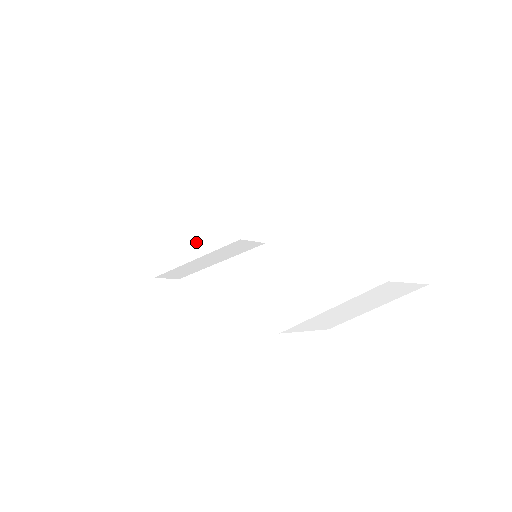
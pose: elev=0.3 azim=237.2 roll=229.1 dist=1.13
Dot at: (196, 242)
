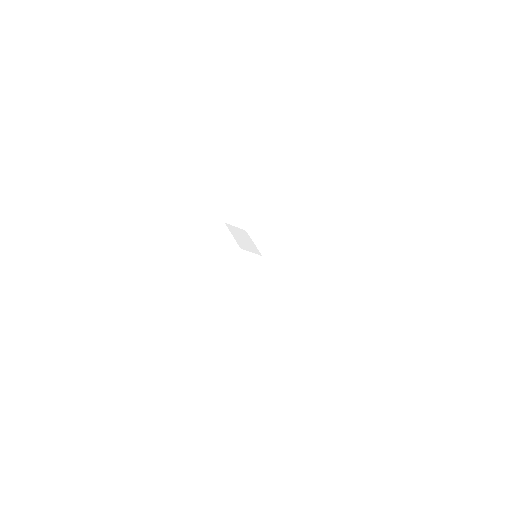
Dot at: (208, 277)
